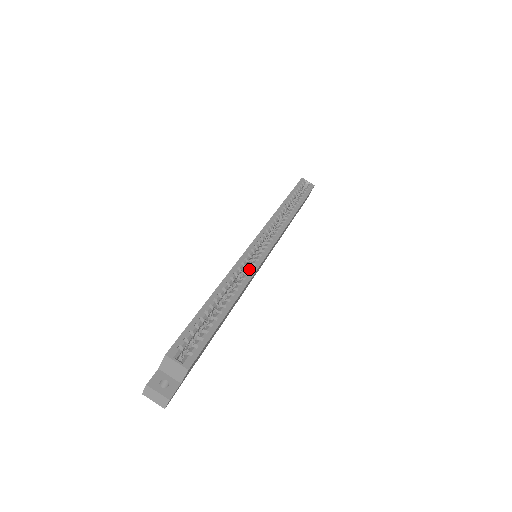
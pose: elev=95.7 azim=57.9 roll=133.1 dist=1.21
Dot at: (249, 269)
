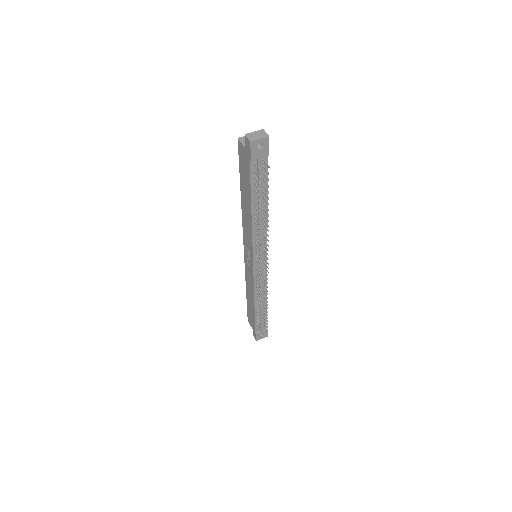
Dot at: occluded
